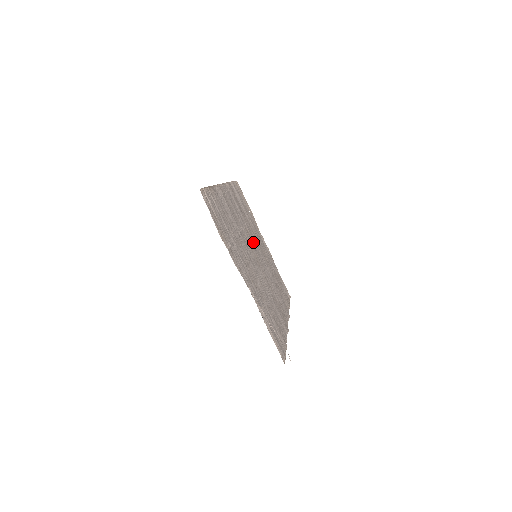
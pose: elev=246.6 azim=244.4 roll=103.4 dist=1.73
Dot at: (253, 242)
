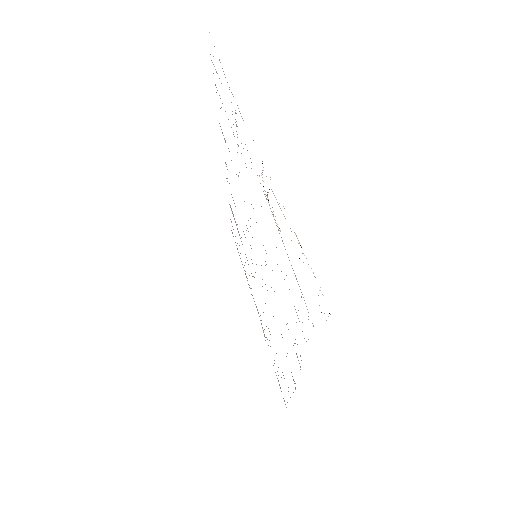
Dot at: occluded
